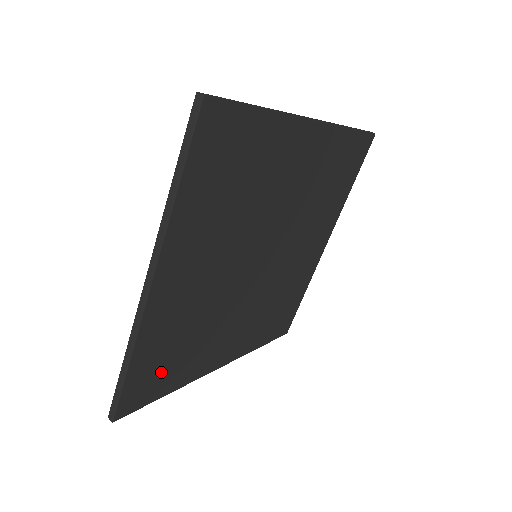
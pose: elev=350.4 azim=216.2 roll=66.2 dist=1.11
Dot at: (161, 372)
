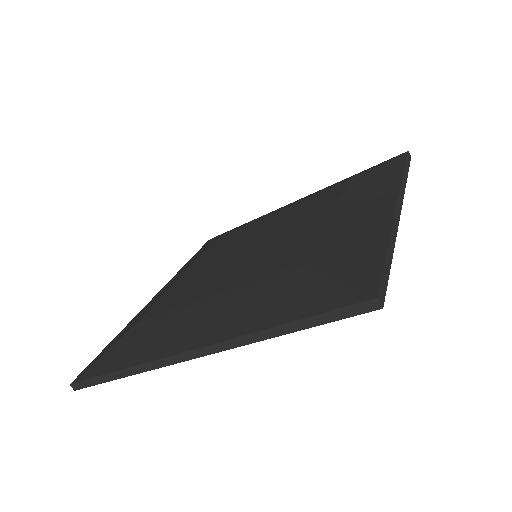
Dot at: occluded
